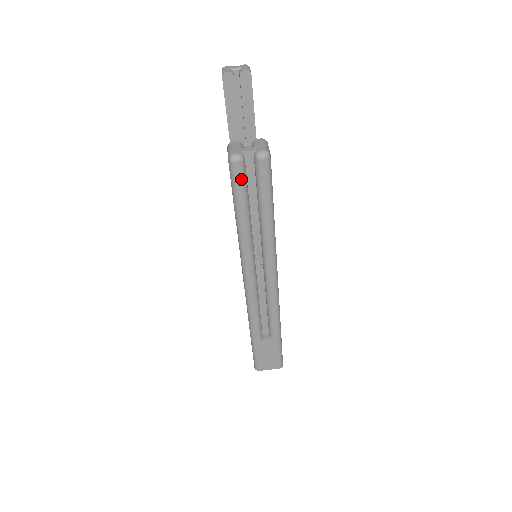
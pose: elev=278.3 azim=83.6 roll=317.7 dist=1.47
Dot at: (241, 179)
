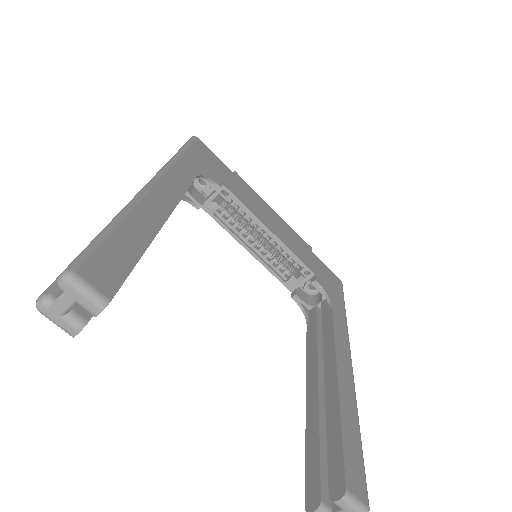
Dot at: occluded
